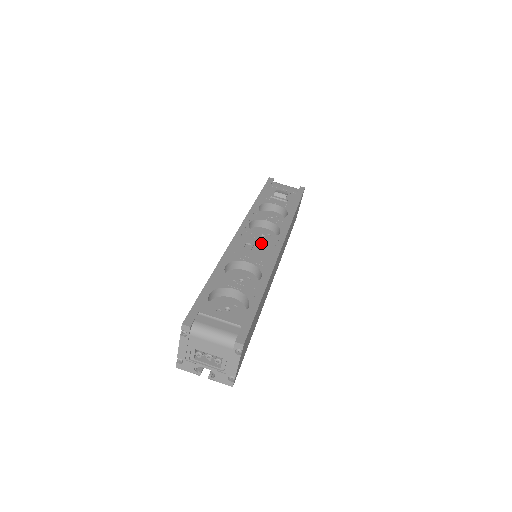
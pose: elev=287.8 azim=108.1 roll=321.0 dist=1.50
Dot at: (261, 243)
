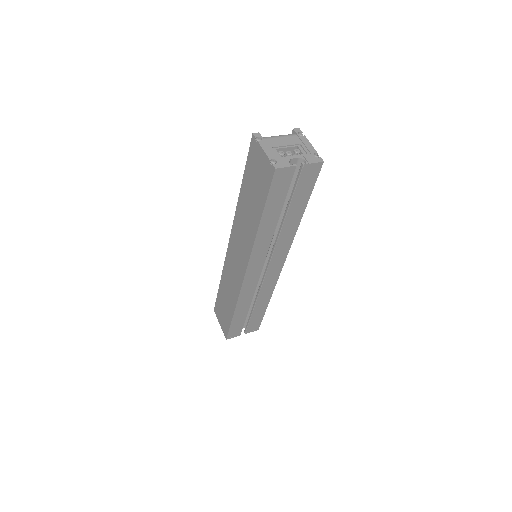
Dot at: occluded
